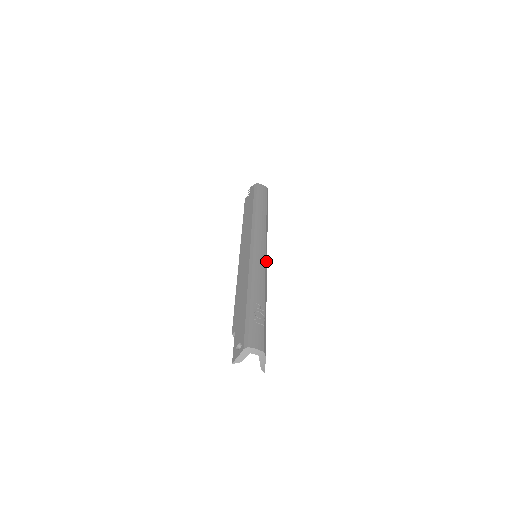
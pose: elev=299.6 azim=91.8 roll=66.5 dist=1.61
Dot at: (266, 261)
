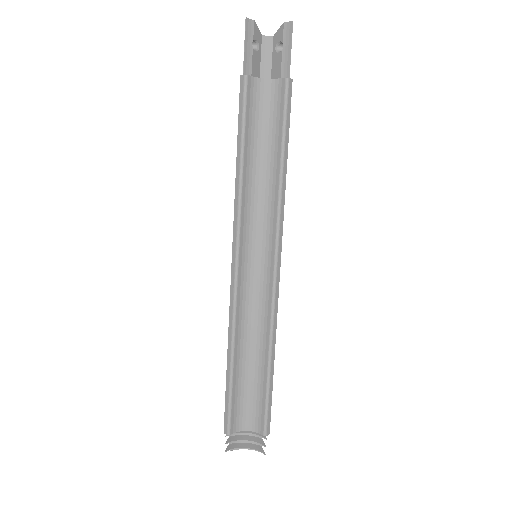
Dot at: occluded
